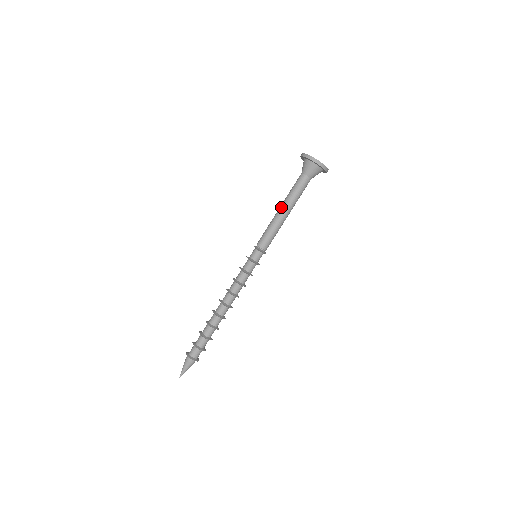
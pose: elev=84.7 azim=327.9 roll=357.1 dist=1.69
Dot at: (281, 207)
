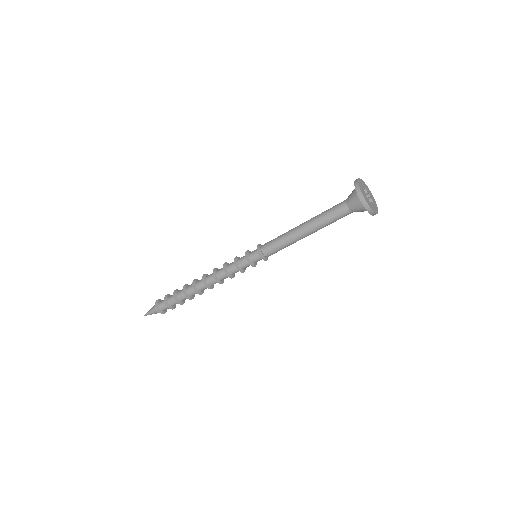
Dot at: (303, 223)
